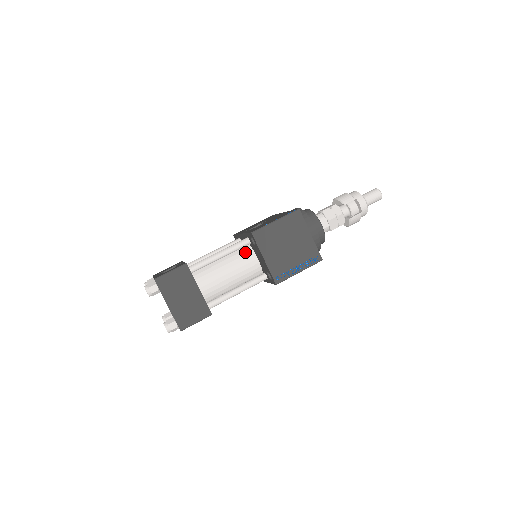
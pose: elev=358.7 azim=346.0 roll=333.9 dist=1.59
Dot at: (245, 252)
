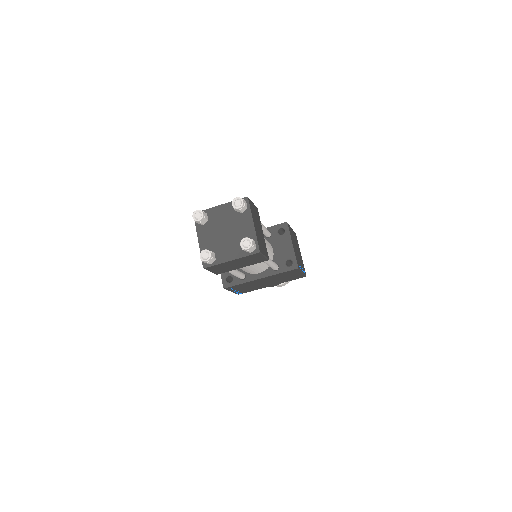
Dot at: occluded
